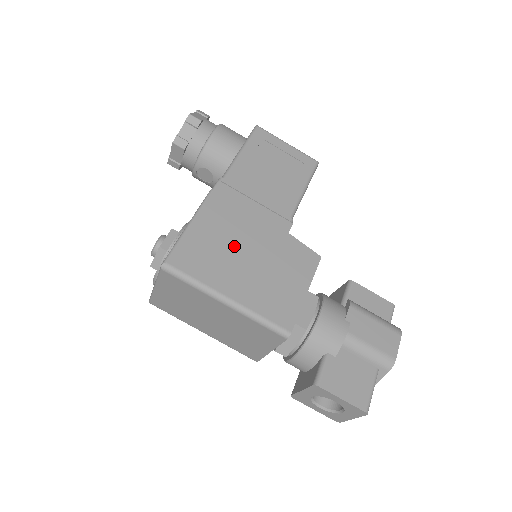
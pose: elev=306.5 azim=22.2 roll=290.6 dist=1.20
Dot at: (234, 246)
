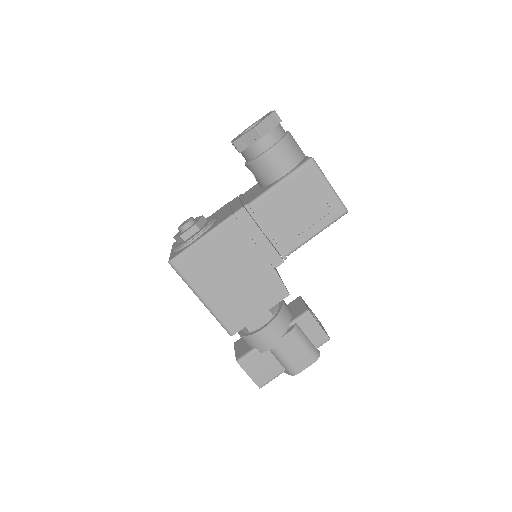
Dot at: (226, 266)
